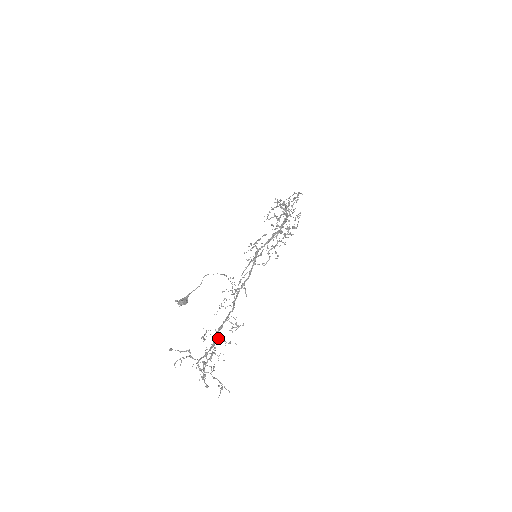
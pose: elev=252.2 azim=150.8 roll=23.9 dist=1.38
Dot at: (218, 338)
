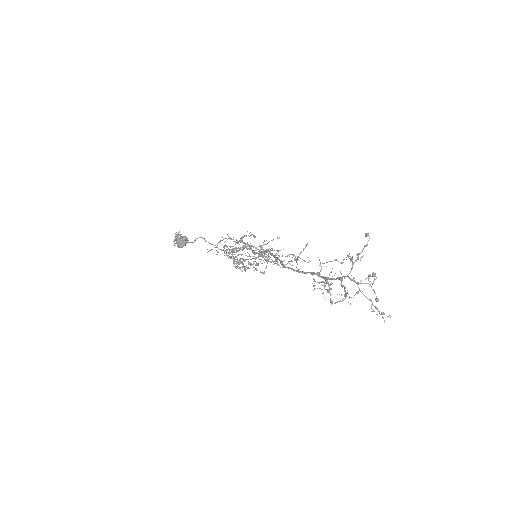
Dot at: (325, 277)
